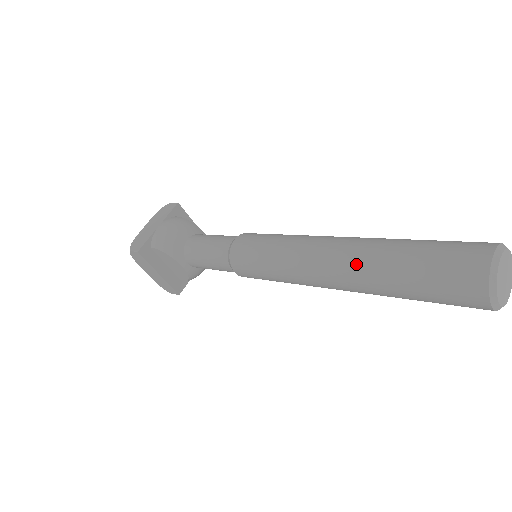
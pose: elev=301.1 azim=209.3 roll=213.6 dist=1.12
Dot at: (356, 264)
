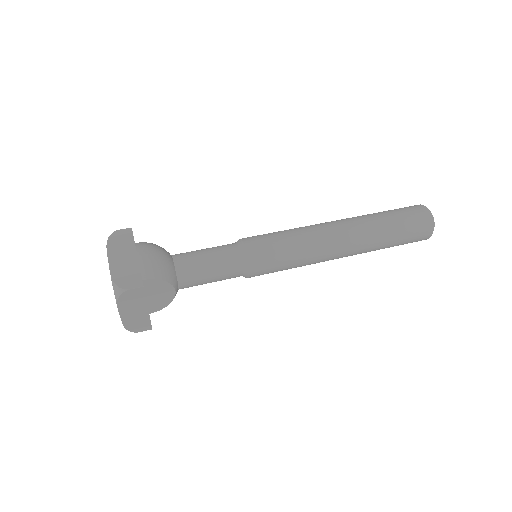
Dot at: (365, 234)
